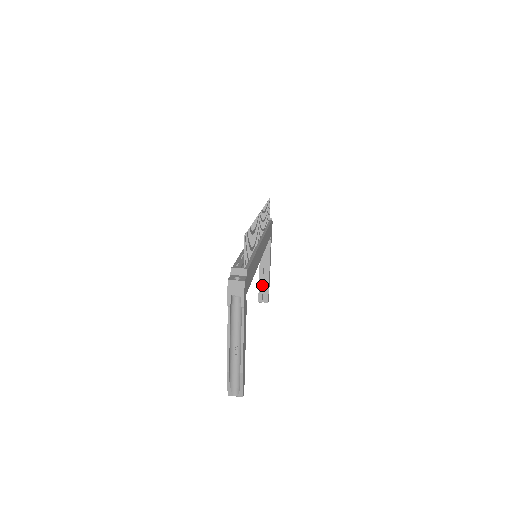
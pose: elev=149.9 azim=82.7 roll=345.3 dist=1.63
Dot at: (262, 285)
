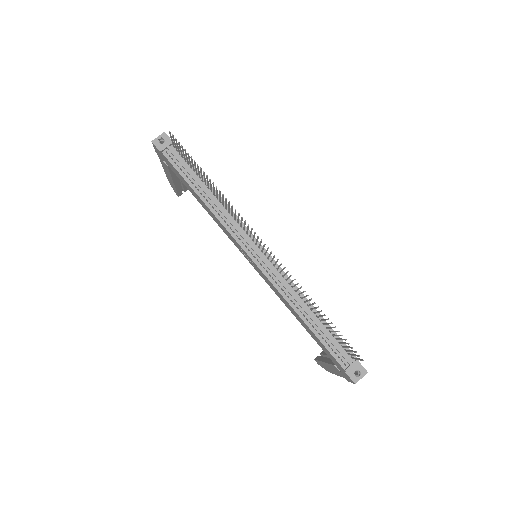
Dot at: (179, 187)
